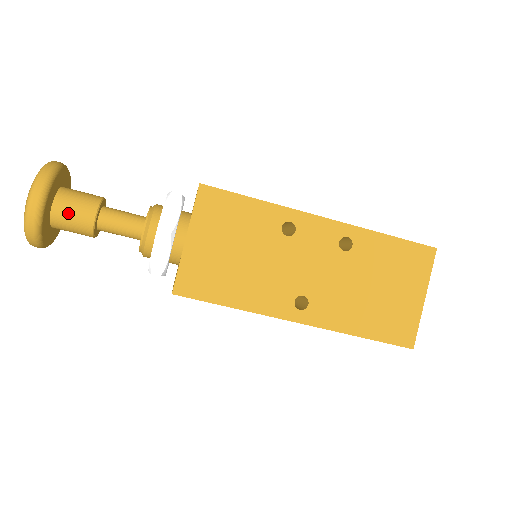
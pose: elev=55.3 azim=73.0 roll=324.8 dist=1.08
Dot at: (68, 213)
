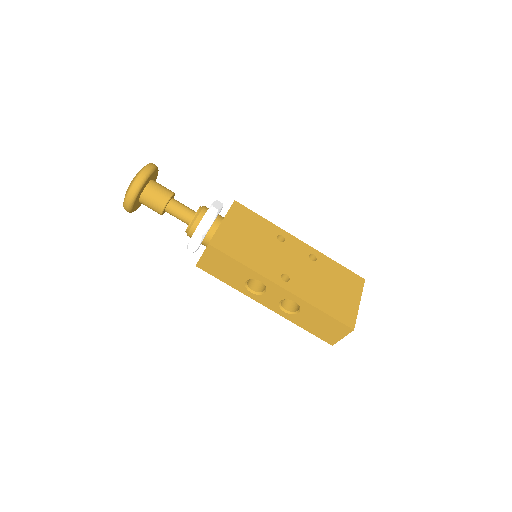
Dot at: (156, 189)
